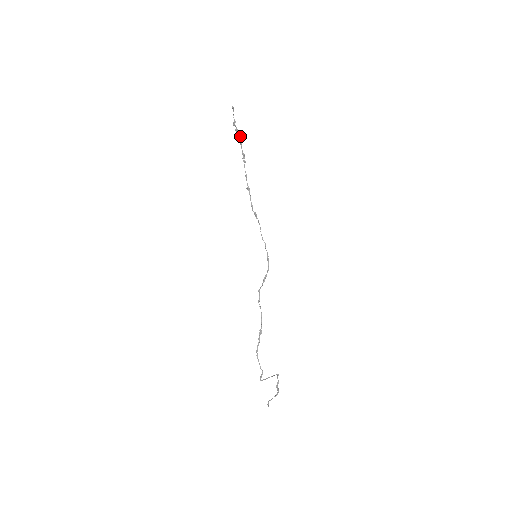
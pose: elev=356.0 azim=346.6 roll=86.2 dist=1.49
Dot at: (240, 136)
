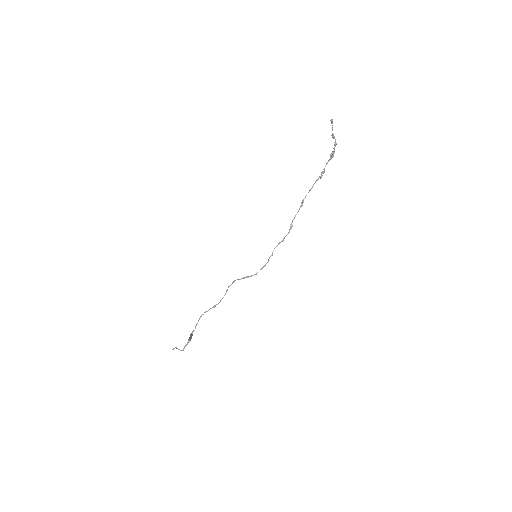
Dot at: (334, 151)
